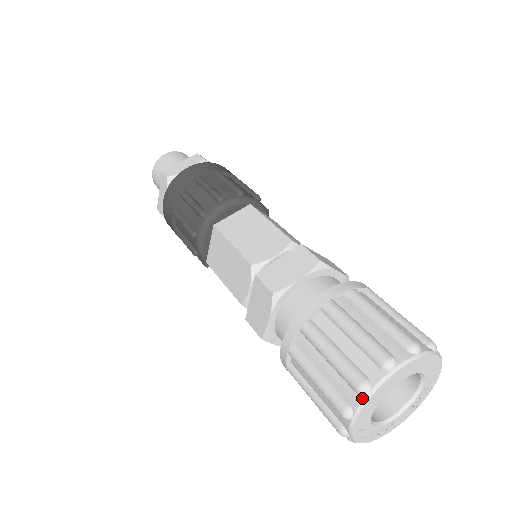
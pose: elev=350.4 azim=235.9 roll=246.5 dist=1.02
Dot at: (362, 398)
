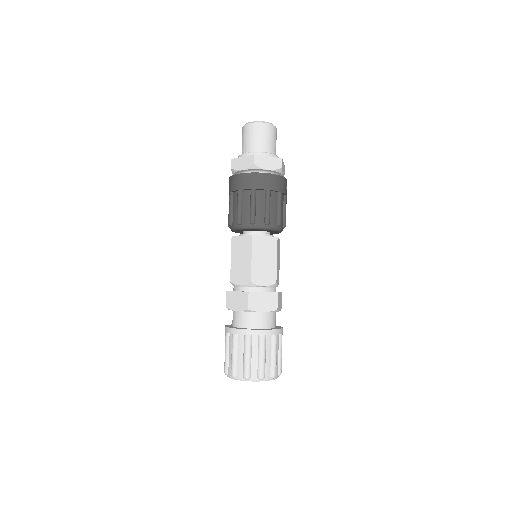
Dot at: occluded
